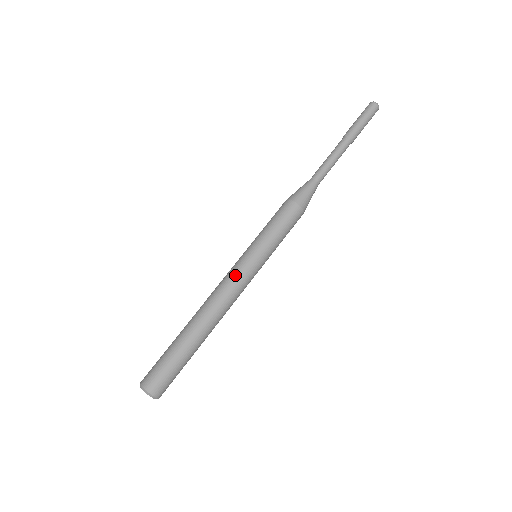
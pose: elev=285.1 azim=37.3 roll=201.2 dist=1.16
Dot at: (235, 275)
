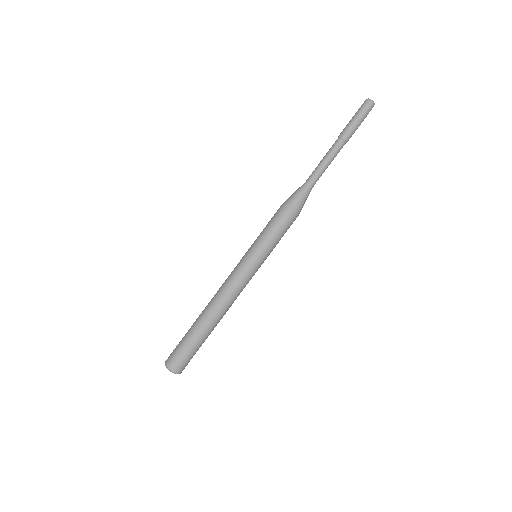
Dot at: (242, 279)
